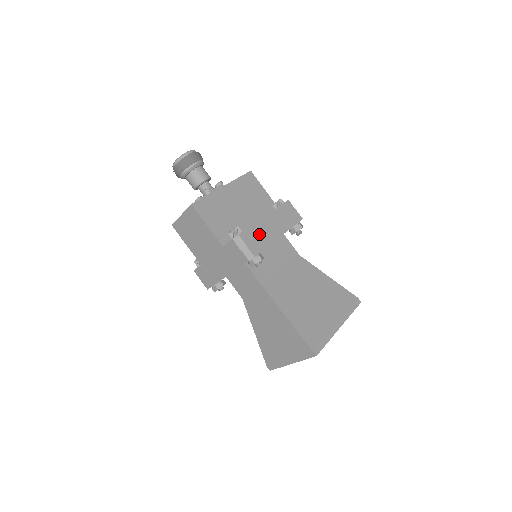
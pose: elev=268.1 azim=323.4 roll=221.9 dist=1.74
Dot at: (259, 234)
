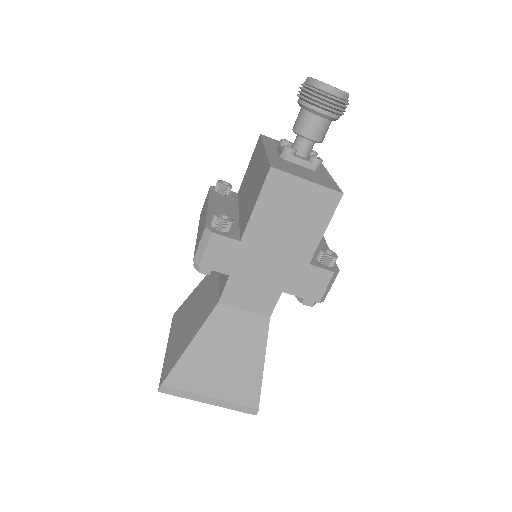
Dot at: occluded
